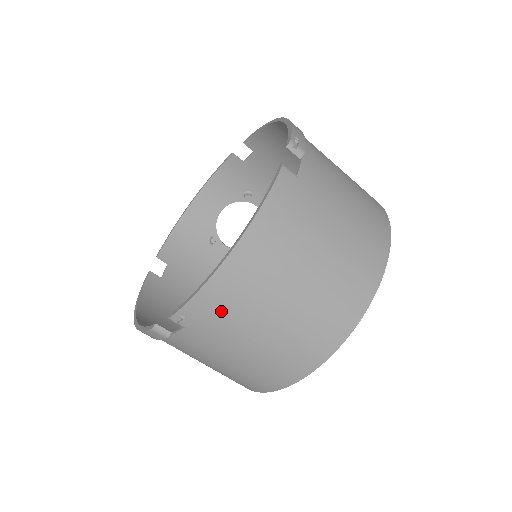
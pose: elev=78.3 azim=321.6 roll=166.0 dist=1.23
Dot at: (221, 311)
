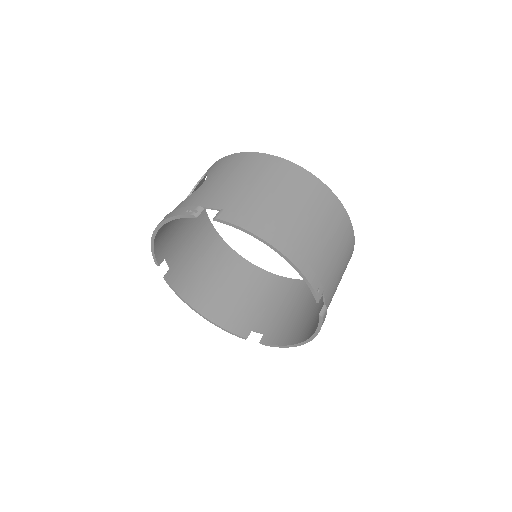
Dot at: (289, 332)
